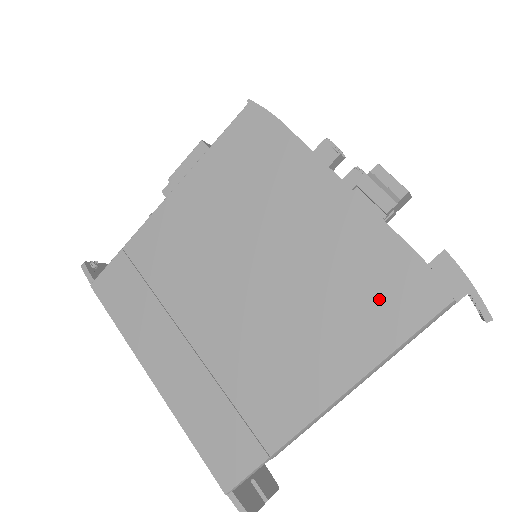
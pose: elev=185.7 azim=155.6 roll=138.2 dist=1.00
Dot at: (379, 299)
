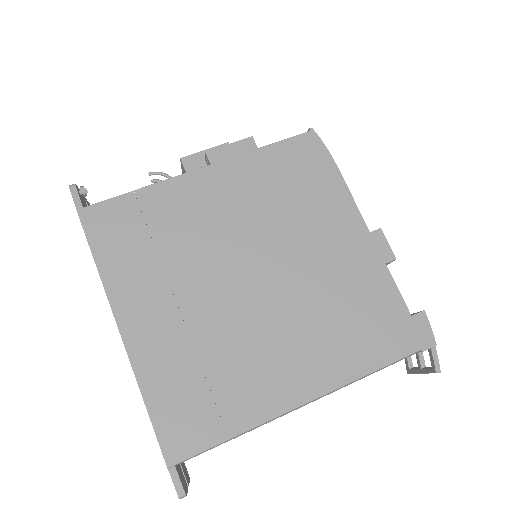
Dot at: (369, 330)
